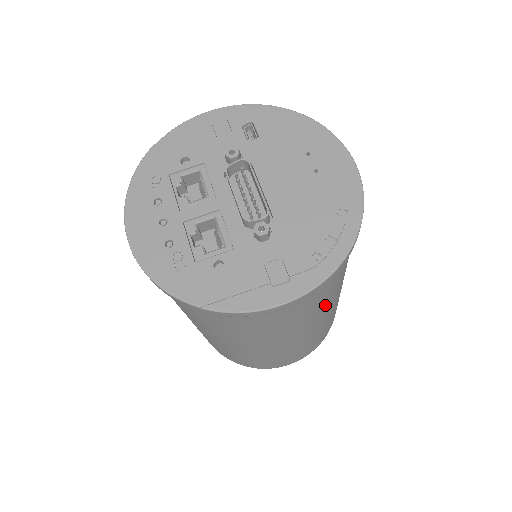
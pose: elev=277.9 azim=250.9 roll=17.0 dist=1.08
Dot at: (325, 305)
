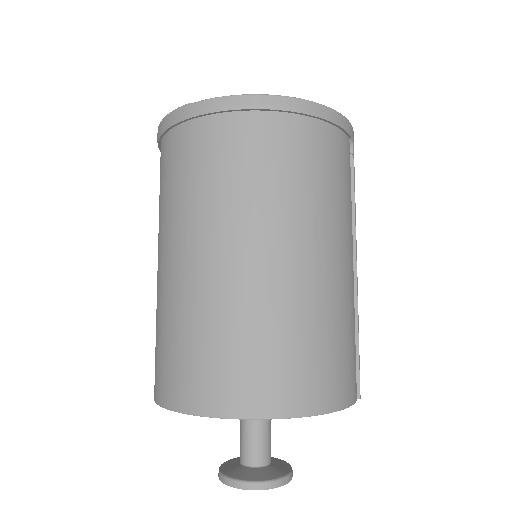
Dot at: (309, 207)
